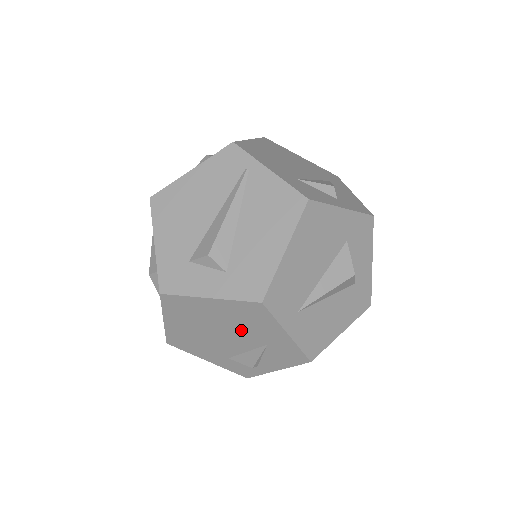
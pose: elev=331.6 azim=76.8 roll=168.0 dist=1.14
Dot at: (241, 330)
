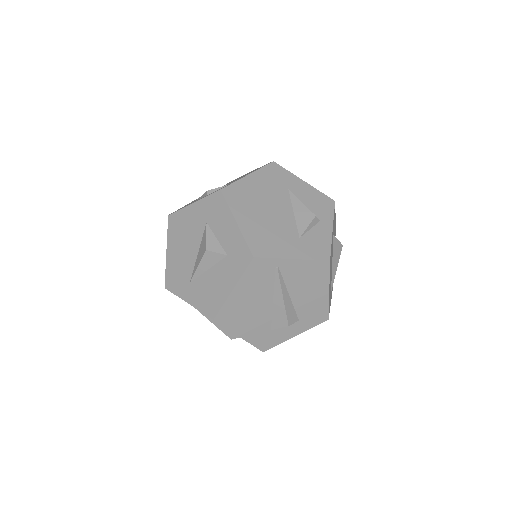
Dot at: occluded
